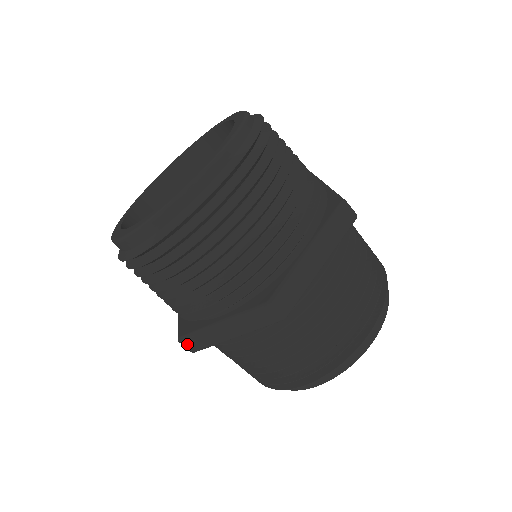
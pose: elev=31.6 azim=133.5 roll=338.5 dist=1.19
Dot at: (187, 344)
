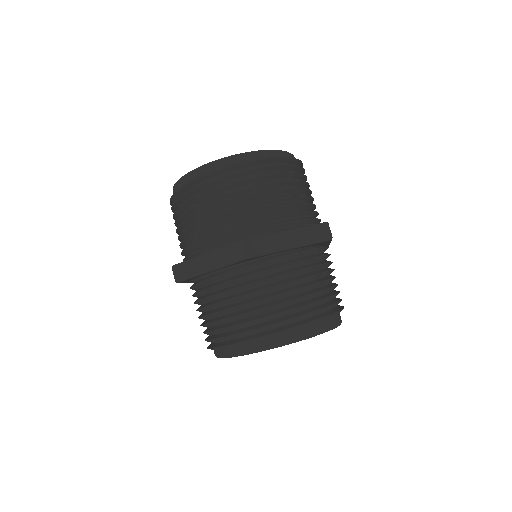
Dot at: (176, 271)
